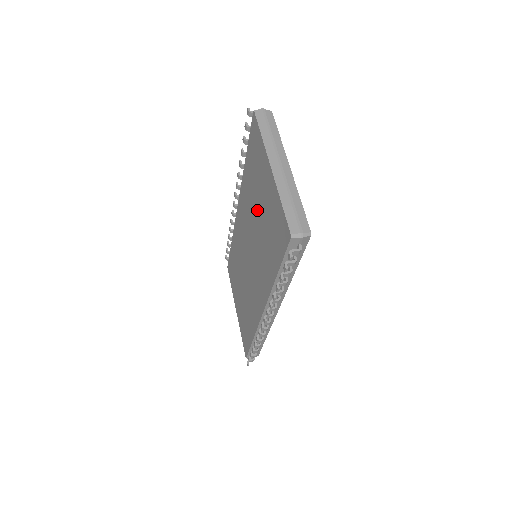
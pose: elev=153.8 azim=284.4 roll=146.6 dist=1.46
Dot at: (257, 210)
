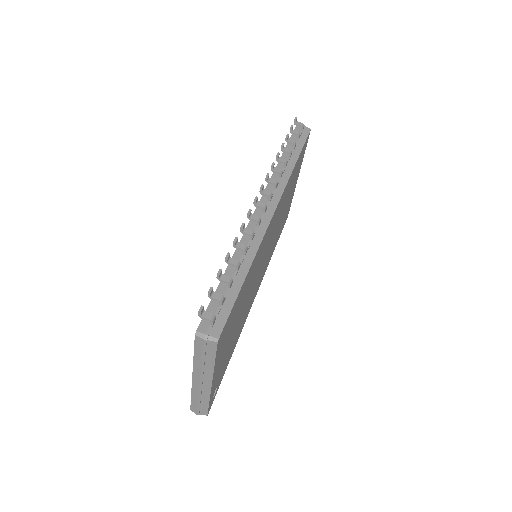
Dot at: occluded
